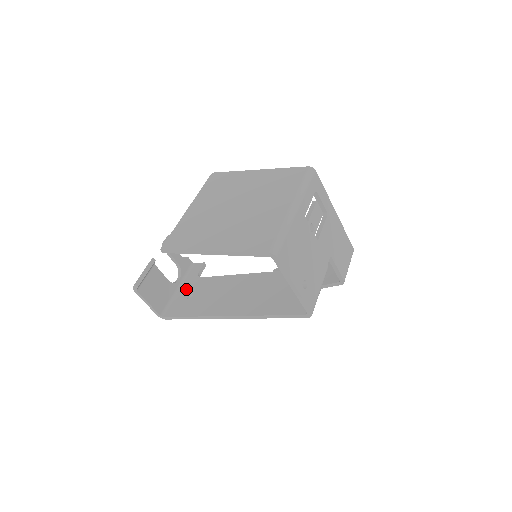
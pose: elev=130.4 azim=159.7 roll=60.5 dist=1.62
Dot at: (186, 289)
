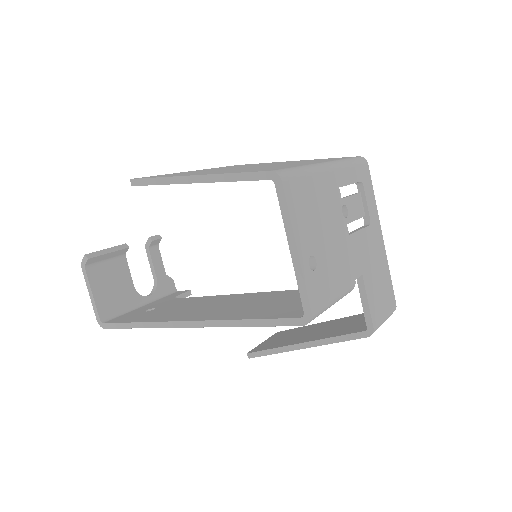
Dot at: (151, 305)
